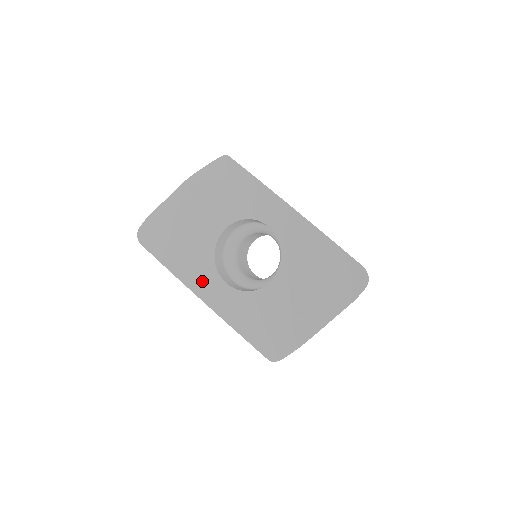
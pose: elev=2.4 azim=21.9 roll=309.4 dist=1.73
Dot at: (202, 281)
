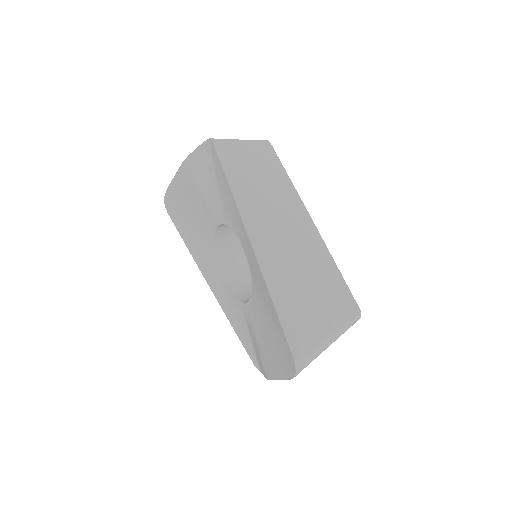
Dot at: (208, 269)
